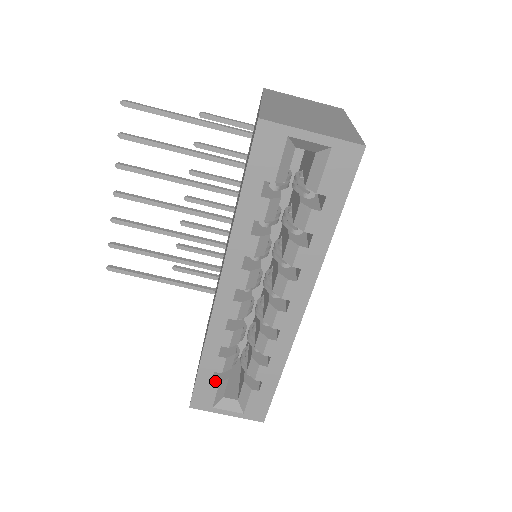
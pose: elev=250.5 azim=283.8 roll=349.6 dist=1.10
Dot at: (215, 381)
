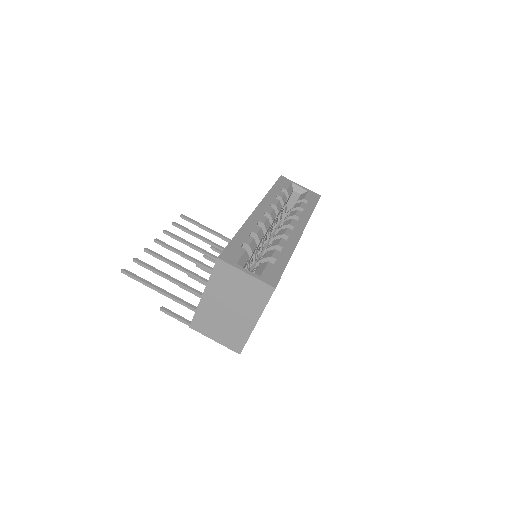
Dot at: (243, 248)
